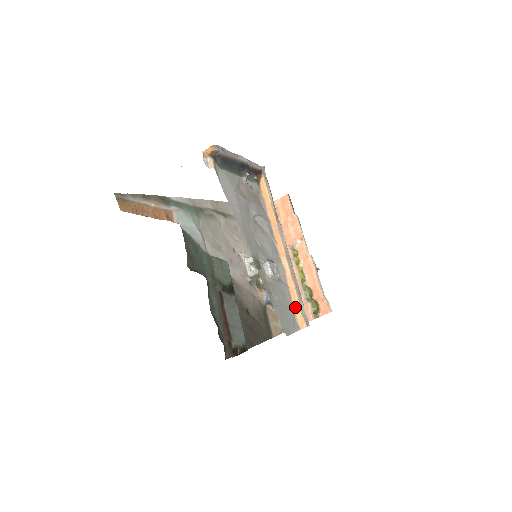
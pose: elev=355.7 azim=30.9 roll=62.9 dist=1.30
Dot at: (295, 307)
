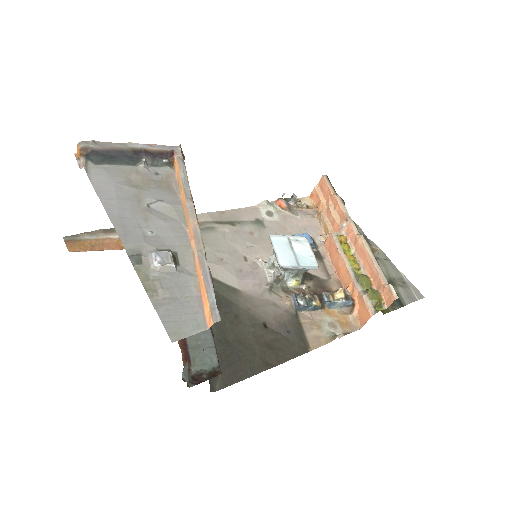
Dot at: (203, 300)
